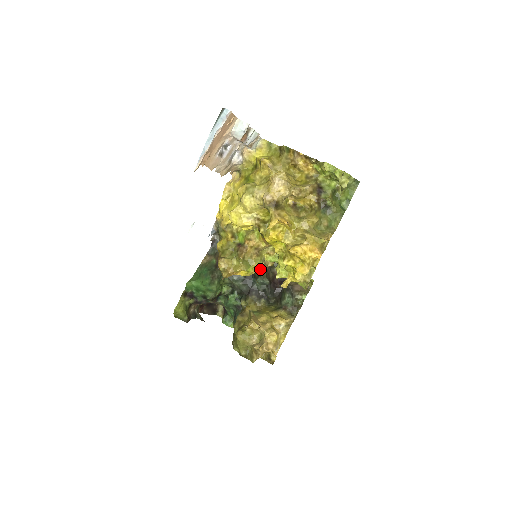
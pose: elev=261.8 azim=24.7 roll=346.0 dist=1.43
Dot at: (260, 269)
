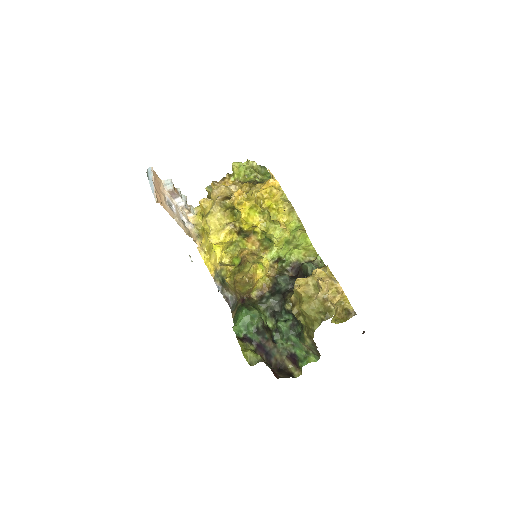
Dot at: (271, 269)
